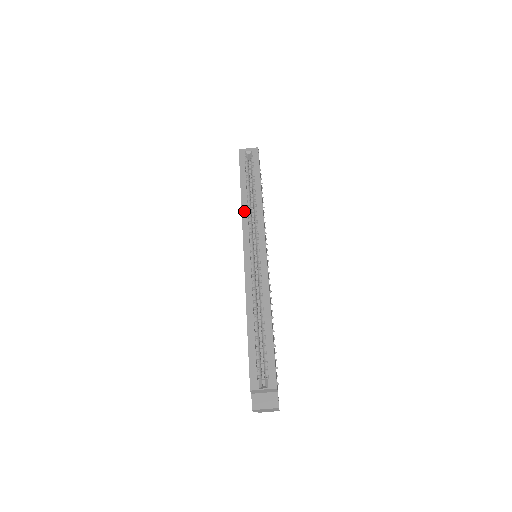
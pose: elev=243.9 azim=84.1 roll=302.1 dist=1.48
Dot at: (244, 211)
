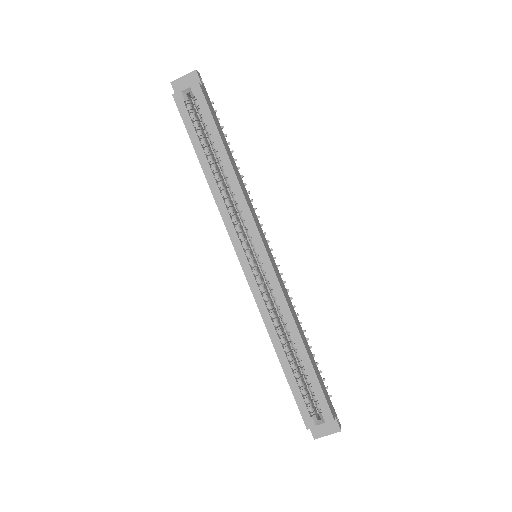
Dot at: (218, 201)
